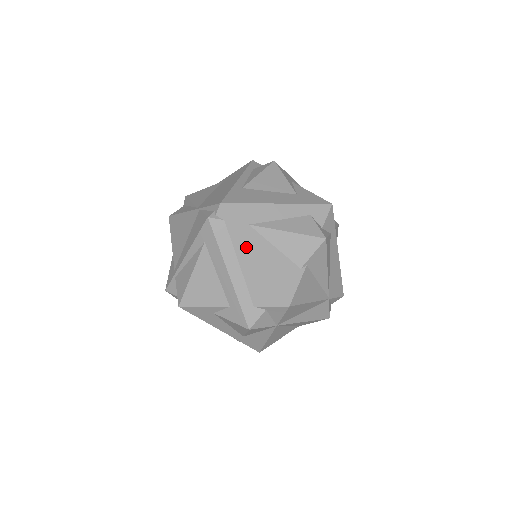
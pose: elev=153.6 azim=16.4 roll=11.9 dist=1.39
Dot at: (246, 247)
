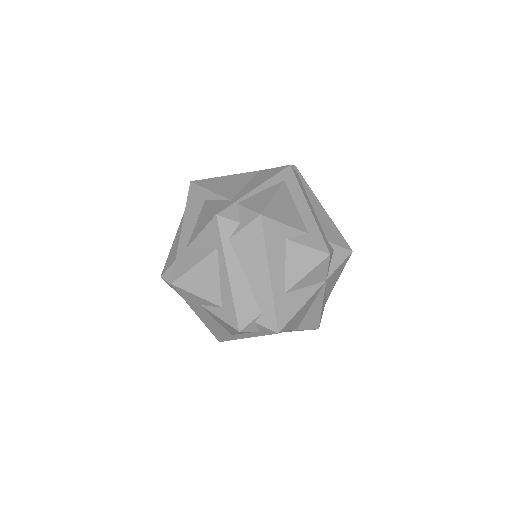
Dot at: (316, 199)
